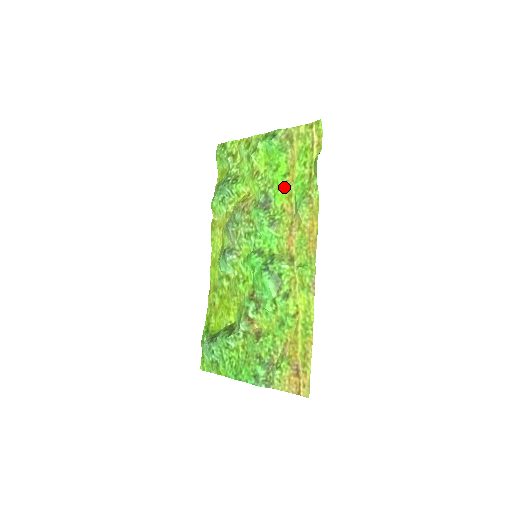
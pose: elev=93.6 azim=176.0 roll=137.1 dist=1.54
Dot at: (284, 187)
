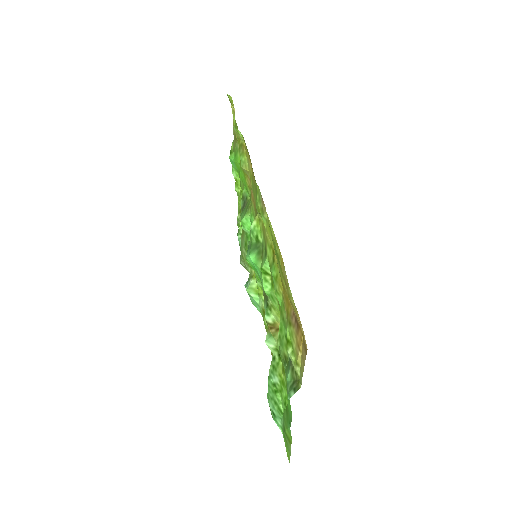
Dot at: (242, 172)
